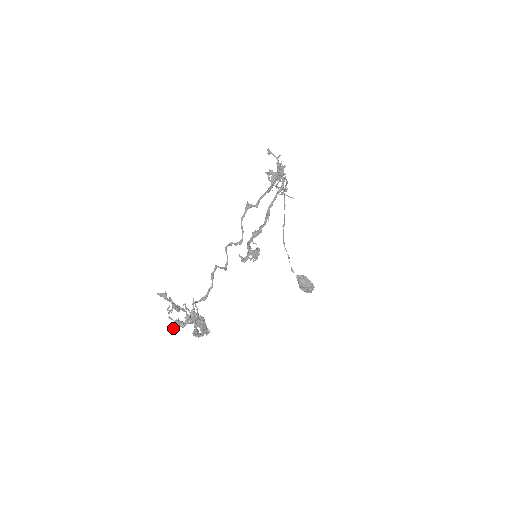
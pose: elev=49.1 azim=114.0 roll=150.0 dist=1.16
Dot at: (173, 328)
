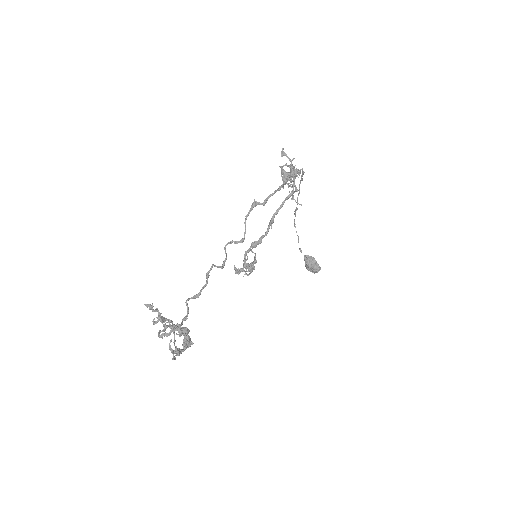
Dot at: (158, 335)
